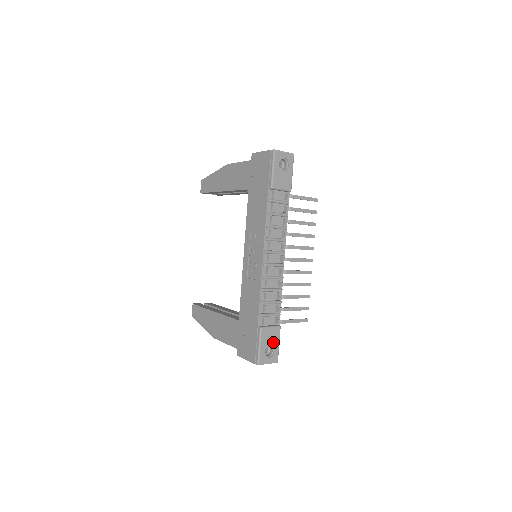
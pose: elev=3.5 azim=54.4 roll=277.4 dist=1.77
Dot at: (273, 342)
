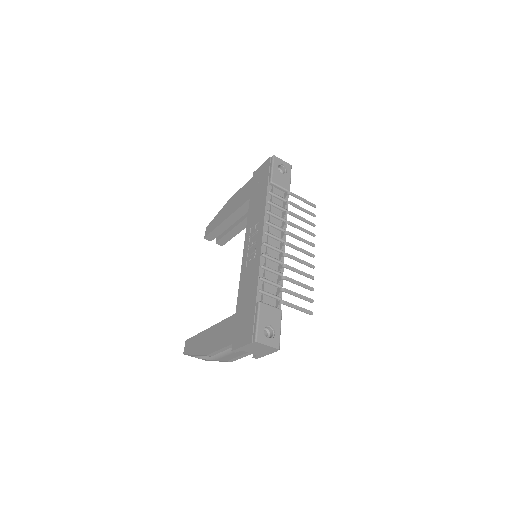
Dot at: (273, 323)
